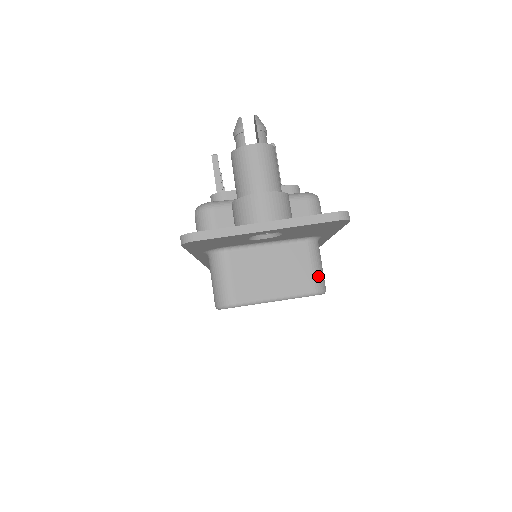
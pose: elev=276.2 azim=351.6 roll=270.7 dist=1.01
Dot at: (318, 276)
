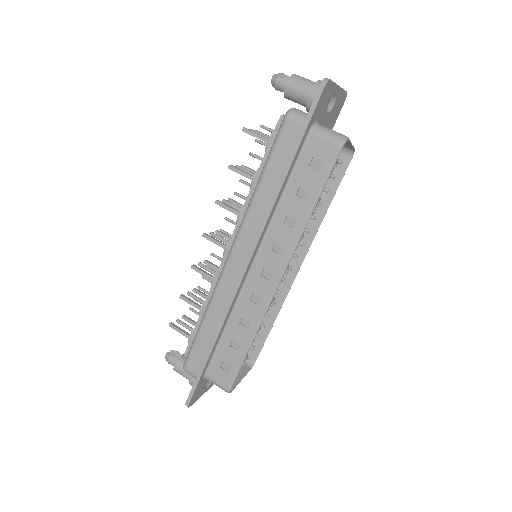
Dot at: (346, 146)
